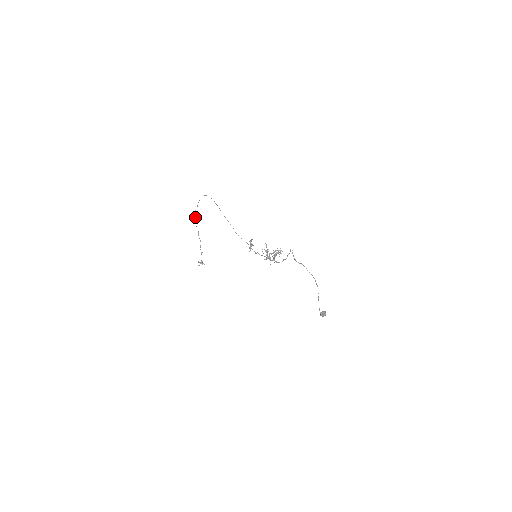
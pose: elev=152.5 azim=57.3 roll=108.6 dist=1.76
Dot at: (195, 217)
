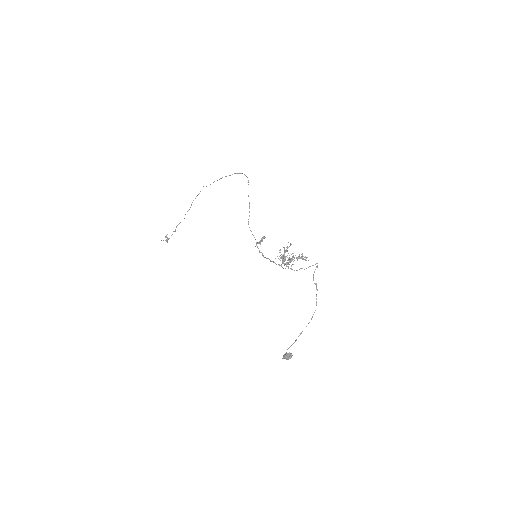
Dot at: occluded
